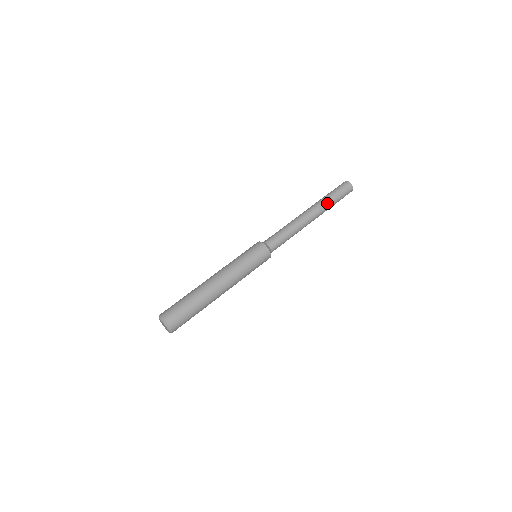
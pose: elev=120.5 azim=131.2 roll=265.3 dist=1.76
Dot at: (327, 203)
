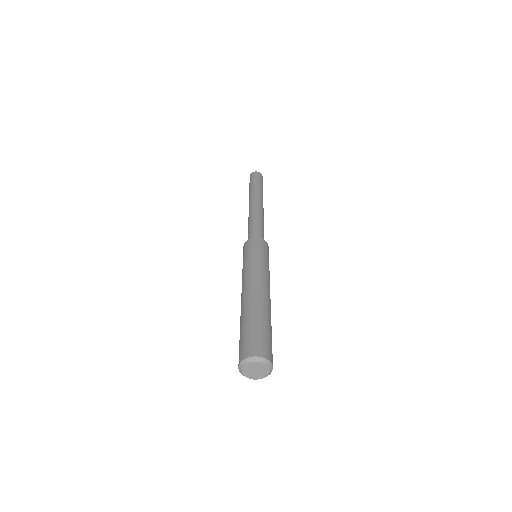
Dot at: (262, 193)
